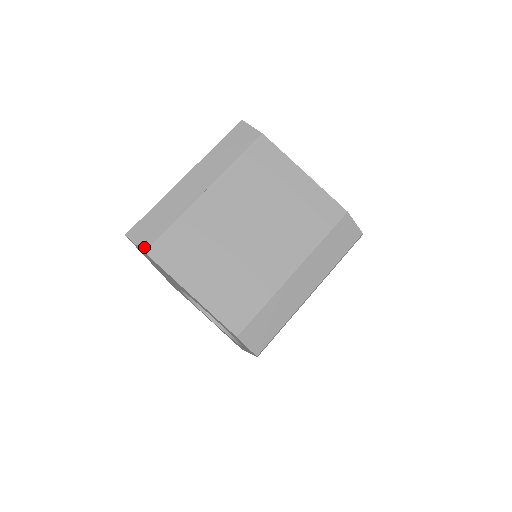
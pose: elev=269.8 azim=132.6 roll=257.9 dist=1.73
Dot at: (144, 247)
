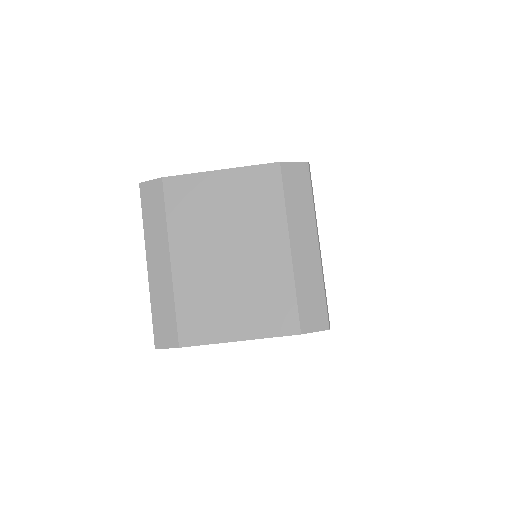
Dot at: (175, 344)
